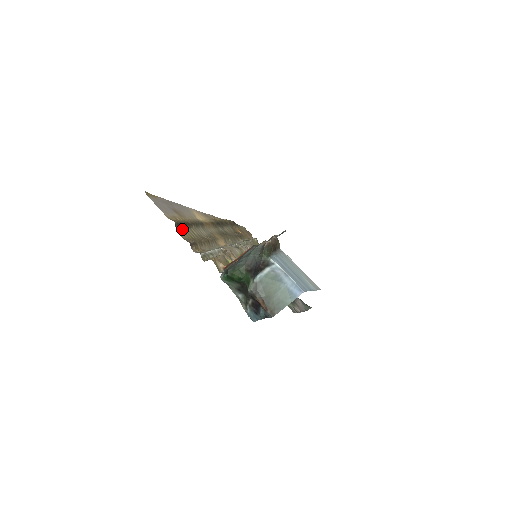
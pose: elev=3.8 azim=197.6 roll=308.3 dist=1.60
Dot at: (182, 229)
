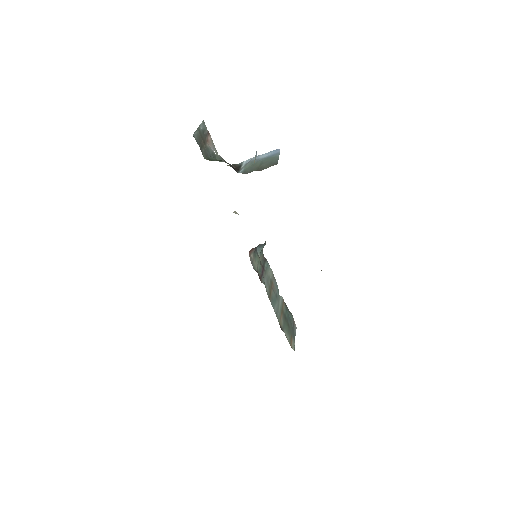
Dot at: occluded
